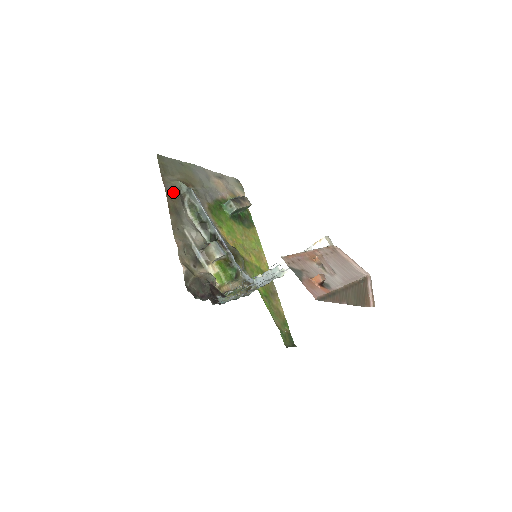
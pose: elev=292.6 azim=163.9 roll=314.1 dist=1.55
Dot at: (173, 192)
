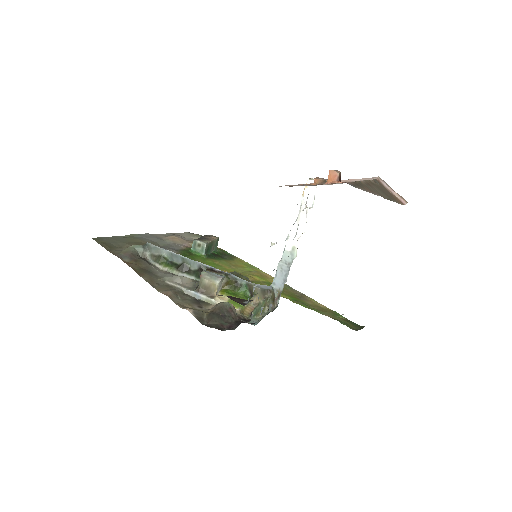
Dot at: (130, 257)
